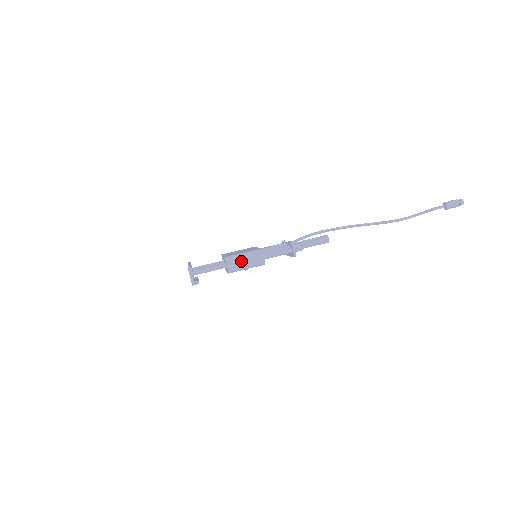
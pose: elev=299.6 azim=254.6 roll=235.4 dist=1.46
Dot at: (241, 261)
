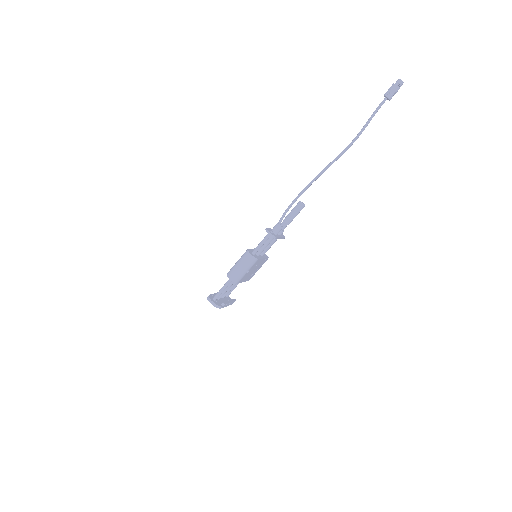
Dot at: (237, 269)
